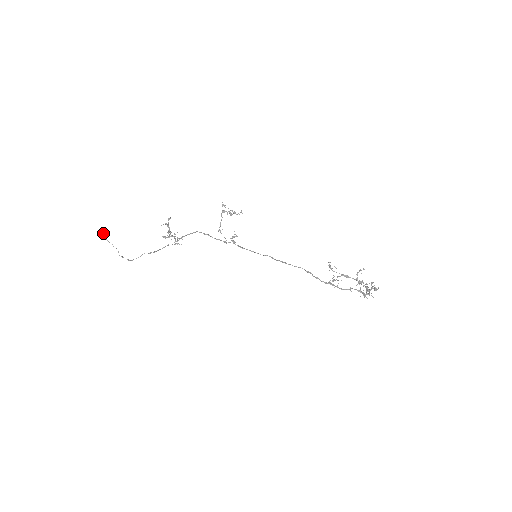
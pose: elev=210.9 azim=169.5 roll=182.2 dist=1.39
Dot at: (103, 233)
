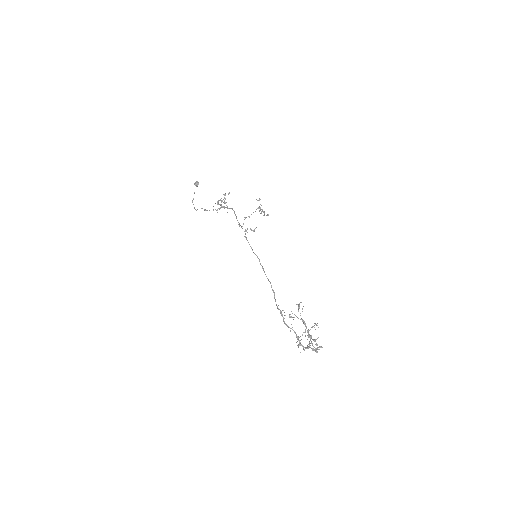
Dot at: (196, 182)
